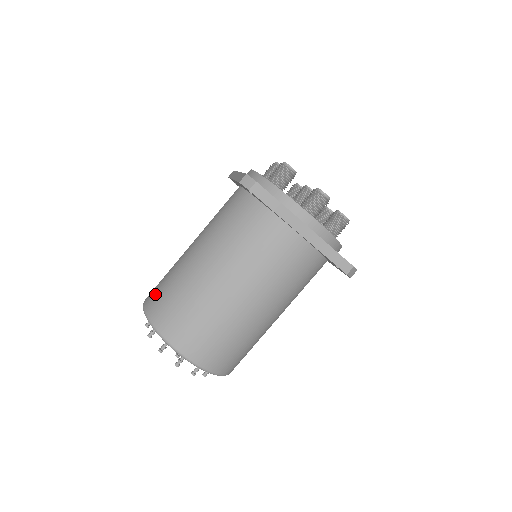
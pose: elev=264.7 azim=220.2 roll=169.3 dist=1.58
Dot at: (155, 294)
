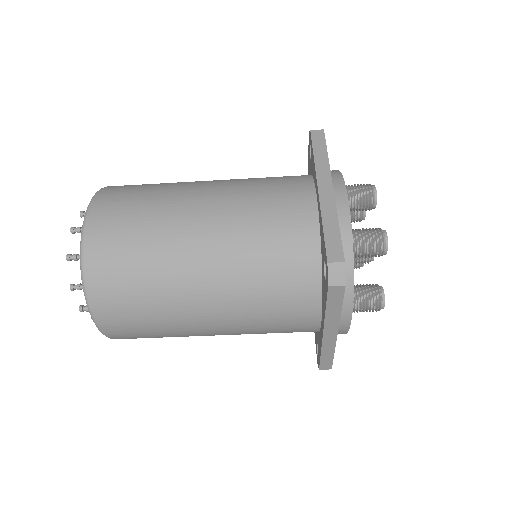
Dot at: (111, 229)
